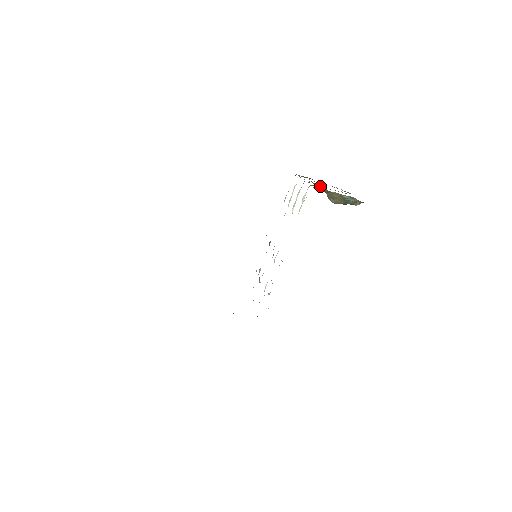
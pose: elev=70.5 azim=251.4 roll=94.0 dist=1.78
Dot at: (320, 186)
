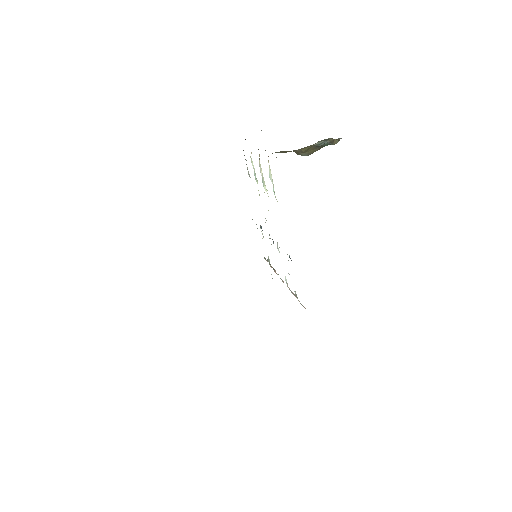
Dot at: (281, 151)
